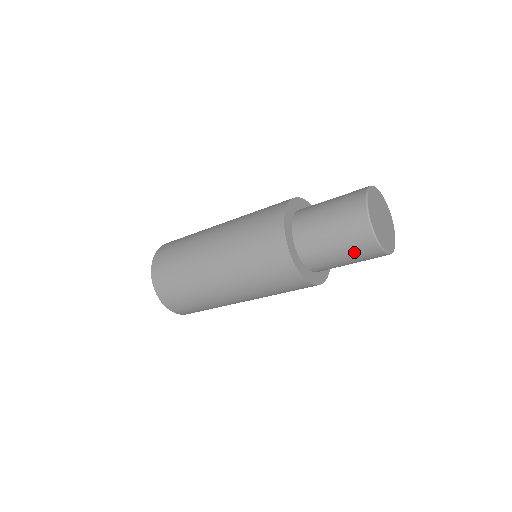
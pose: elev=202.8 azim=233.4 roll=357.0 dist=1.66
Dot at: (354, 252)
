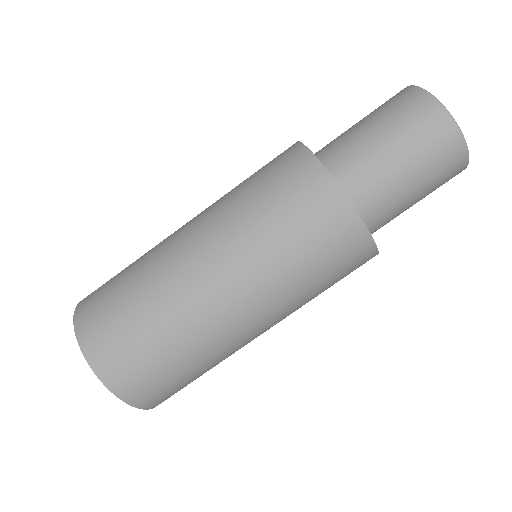
Dot at: (389, 113)
